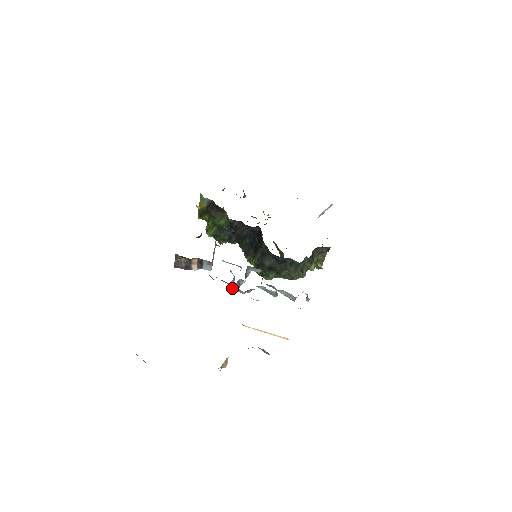
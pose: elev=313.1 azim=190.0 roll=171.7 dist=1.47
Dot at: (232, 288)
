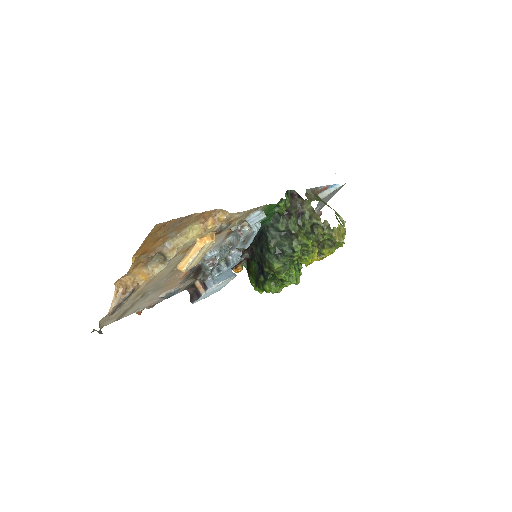
Dot at: (212, 276)
